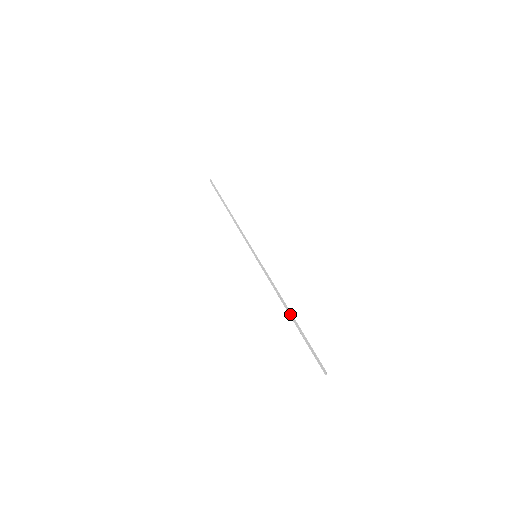
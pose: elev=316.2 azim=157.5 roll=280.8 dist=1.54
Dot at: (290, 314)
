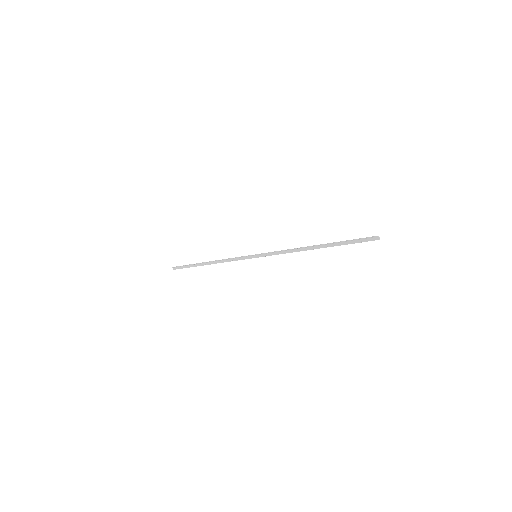
Dot at: (318, 245)
